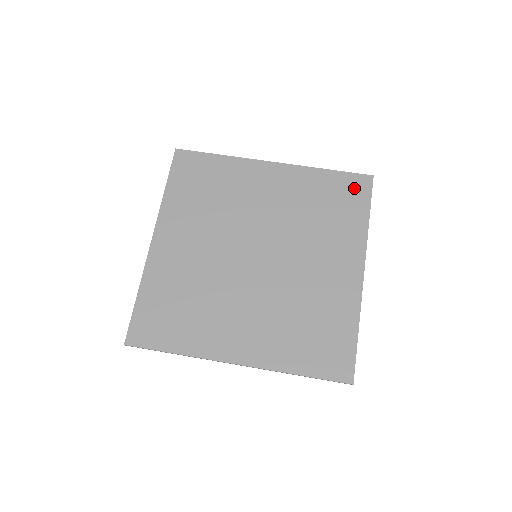
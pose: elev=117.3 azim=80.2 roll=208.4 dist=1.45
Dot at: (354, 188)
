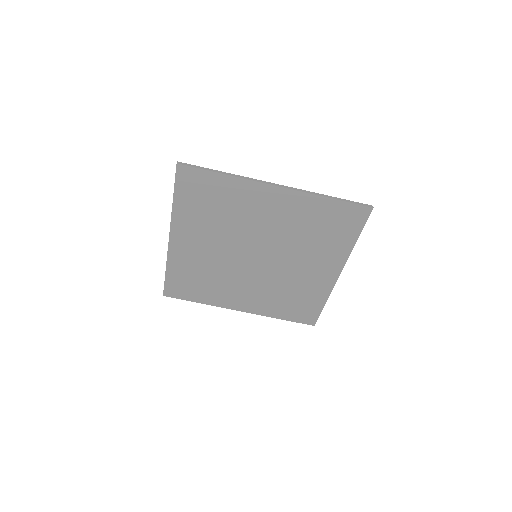
Dot at: (351, 217)
